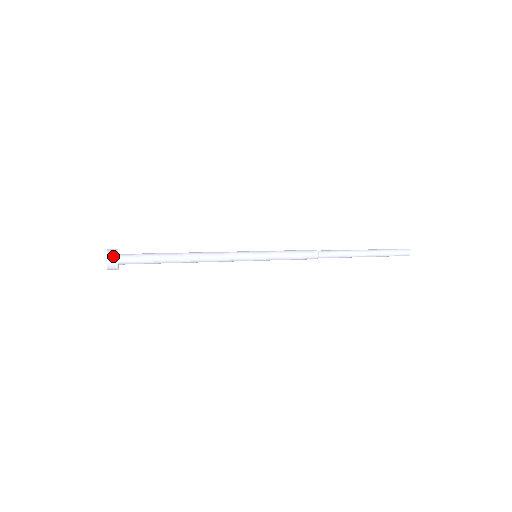
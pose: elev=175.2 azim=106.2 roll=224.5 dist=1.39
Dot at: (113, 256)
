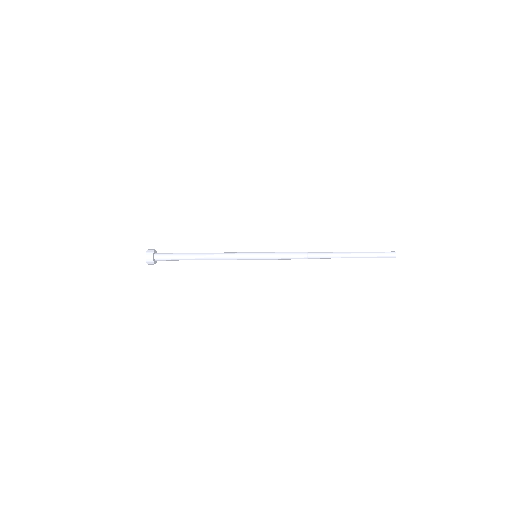
Dot at: (150, 256)
